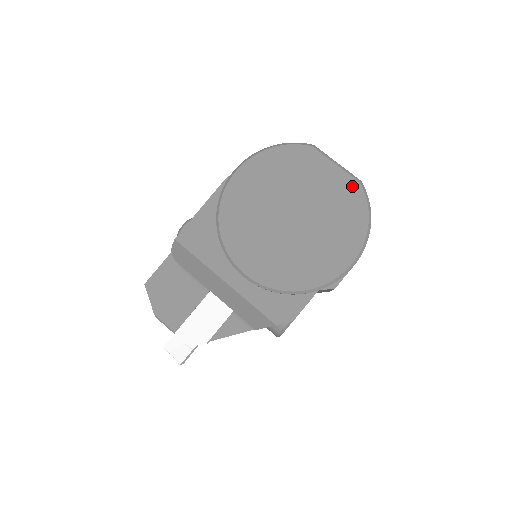
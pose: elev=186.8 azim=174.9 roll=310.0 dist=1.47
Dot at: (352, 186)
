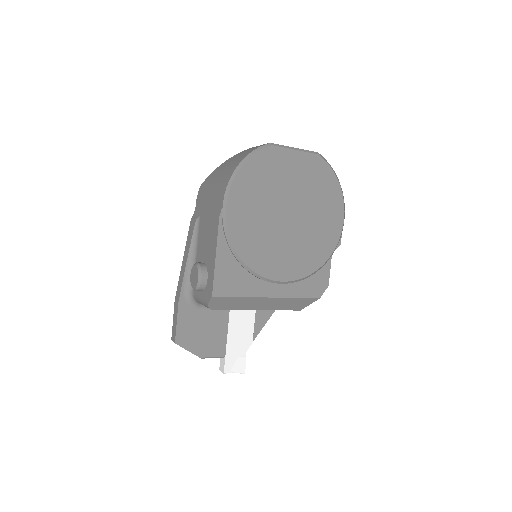
Dot at: (315, 161)
